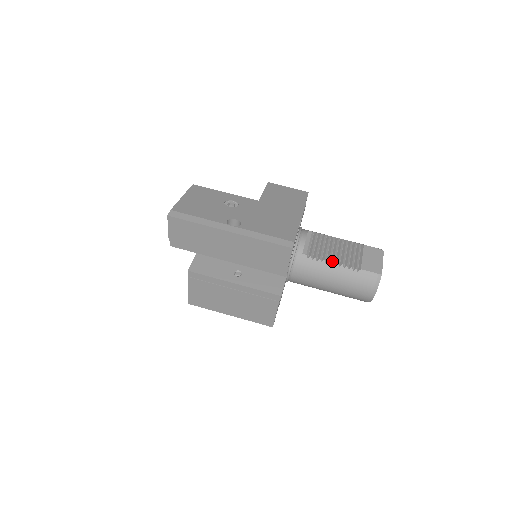
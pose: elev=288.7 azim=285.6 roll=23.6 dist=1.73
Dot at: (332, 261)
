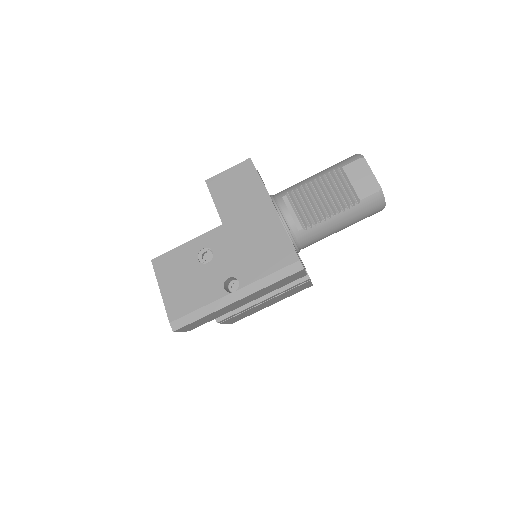
Dot at: (329, 214)
